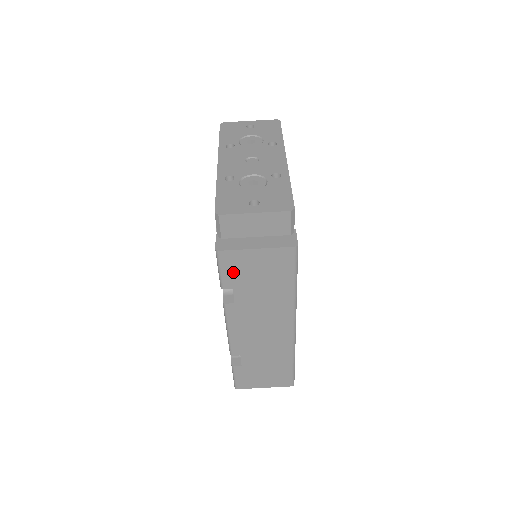
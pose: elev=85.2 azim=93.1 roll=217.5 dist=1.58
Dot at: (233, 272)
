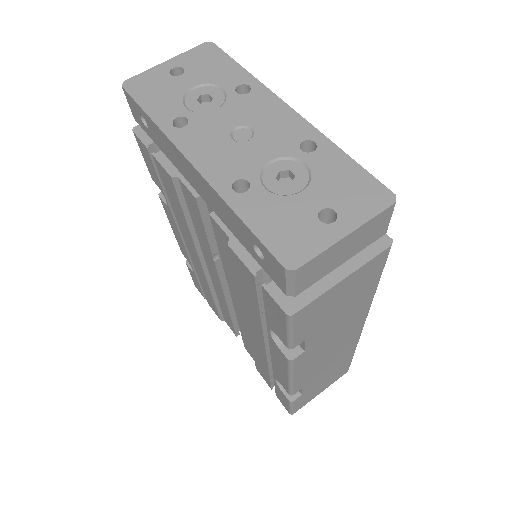
Dot at: (308, 323)
